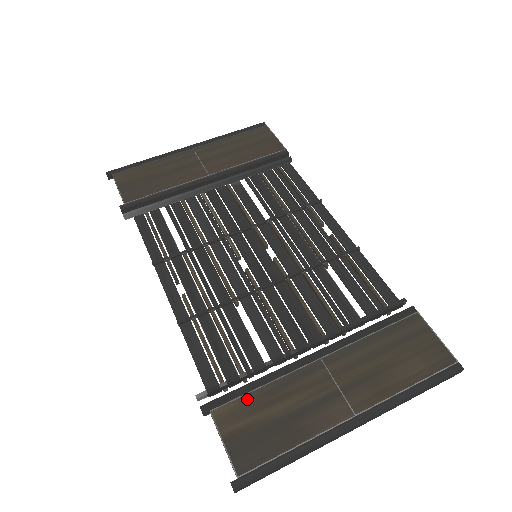
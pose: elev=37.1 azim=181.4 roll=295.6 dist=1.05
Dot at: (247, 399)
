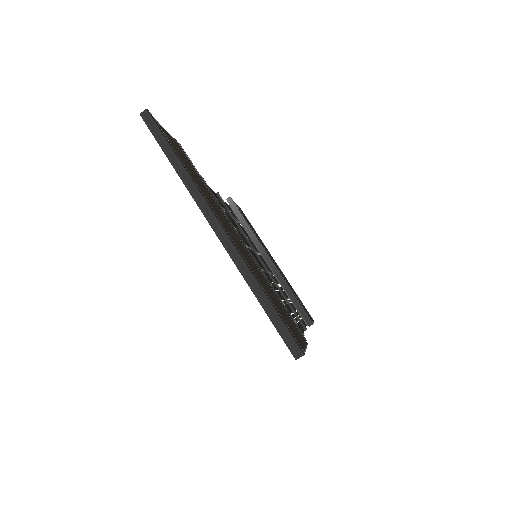
Dot at: occluded
